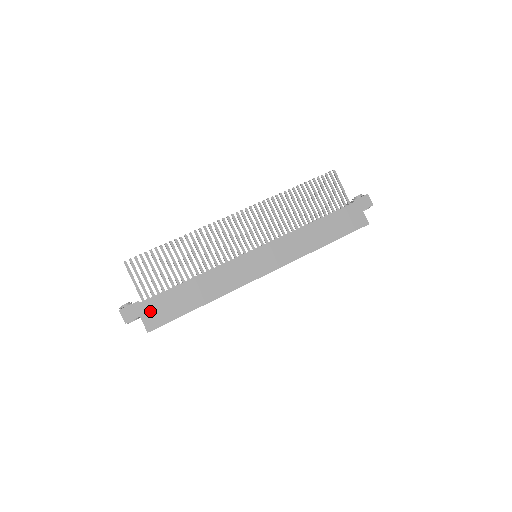
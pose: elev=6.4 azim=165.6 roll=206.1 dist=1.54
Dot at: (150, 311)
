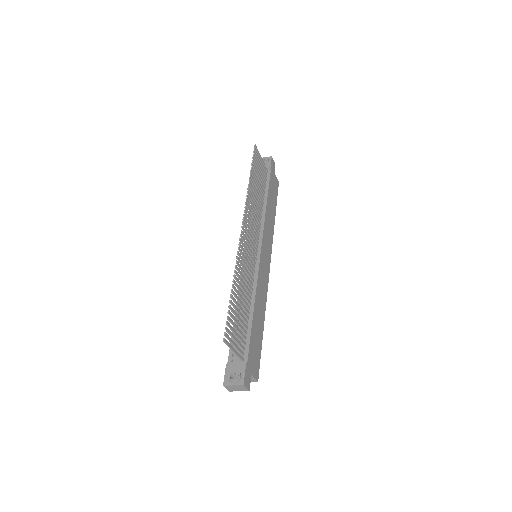
Dot at: (252, 364)
